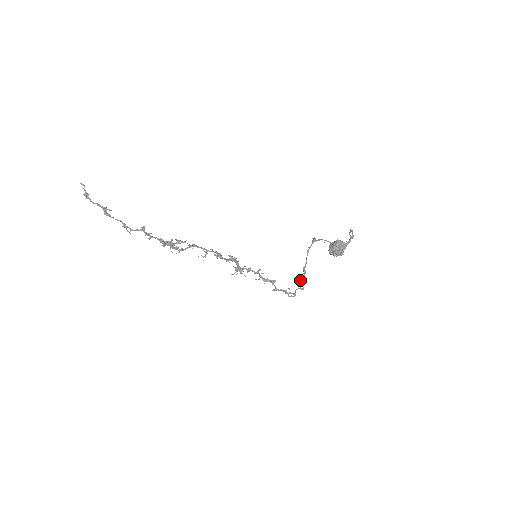
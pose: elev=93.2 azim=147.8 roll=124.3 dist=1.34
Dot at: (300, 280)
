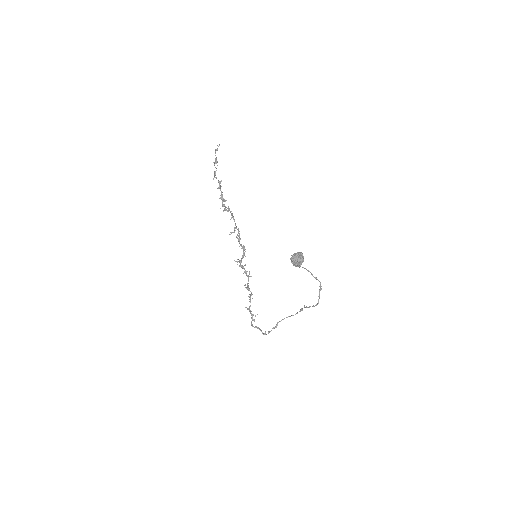
Dot at: (269, 331)
